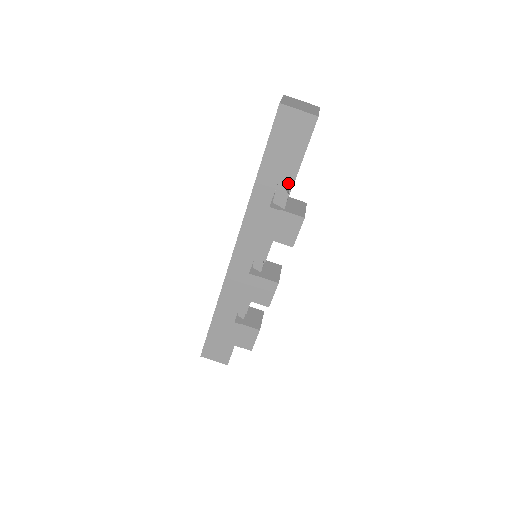
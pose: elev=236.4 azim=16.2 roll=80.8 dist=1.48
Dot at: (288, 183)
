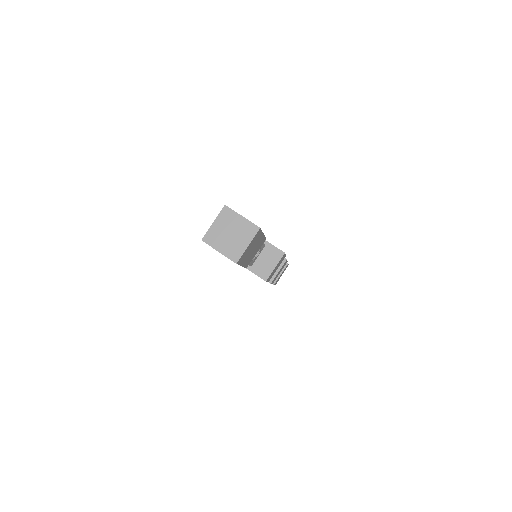
Dot at: occluded
